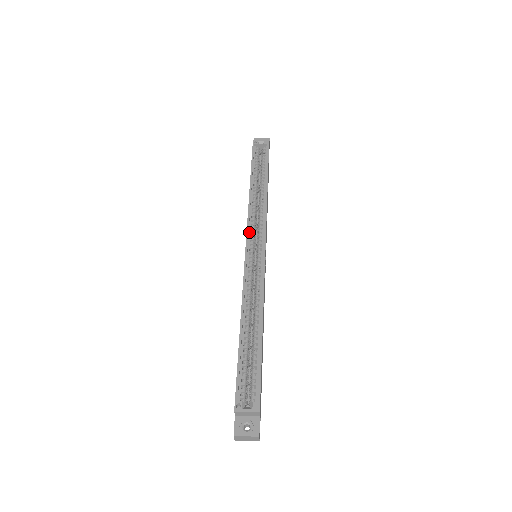
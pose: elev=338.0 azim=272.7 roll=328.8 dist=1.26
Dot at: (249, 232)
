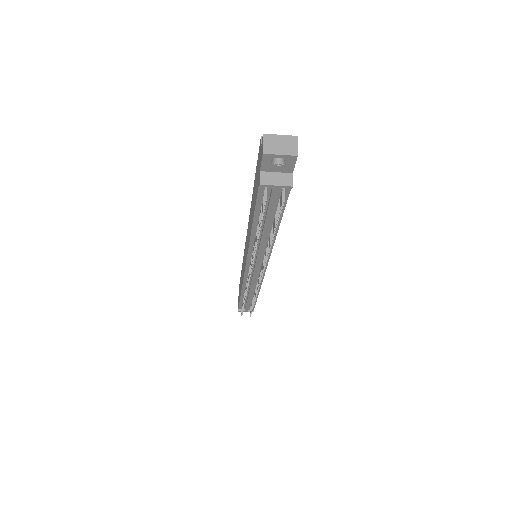
Dot at: occluded
